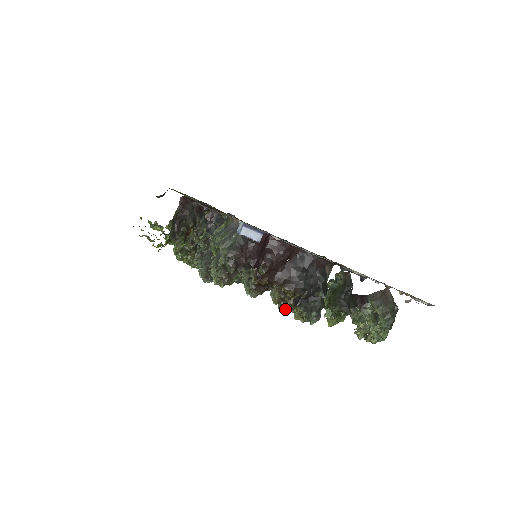
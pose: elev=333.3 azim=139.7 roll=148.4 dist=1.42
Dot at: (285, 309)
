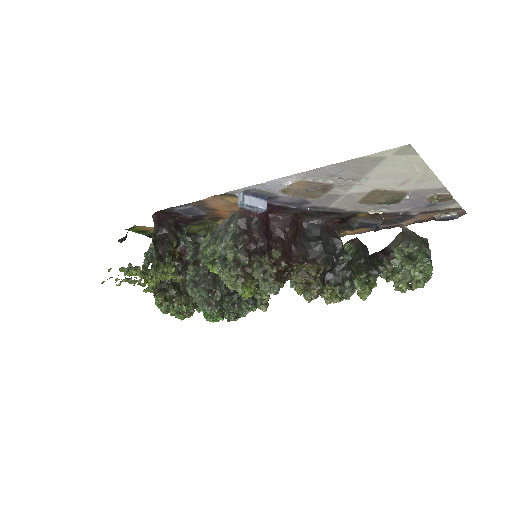
Dot at: (314, 294)
